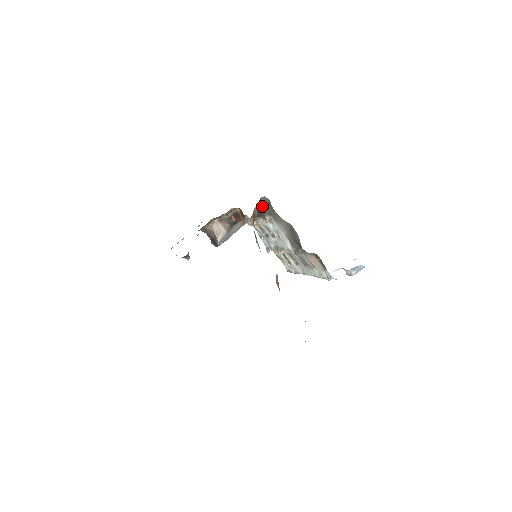
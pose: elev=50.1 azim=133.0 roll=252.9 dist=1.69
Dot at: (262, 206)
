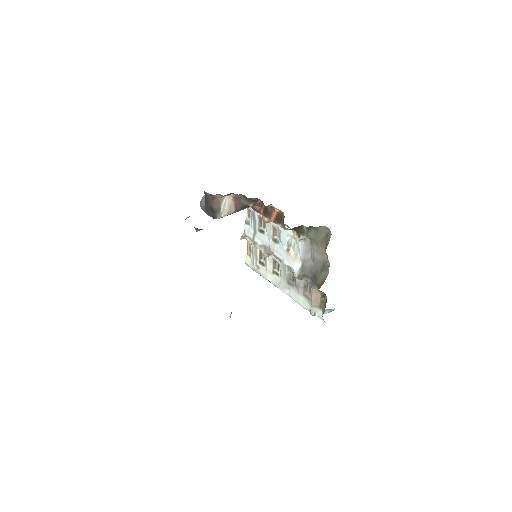
Dot at: (311, 228)
